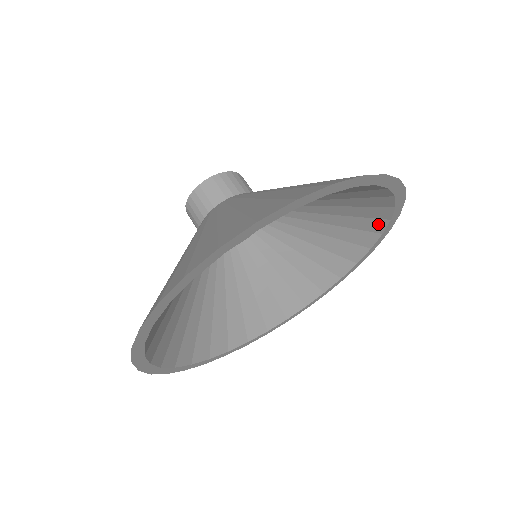
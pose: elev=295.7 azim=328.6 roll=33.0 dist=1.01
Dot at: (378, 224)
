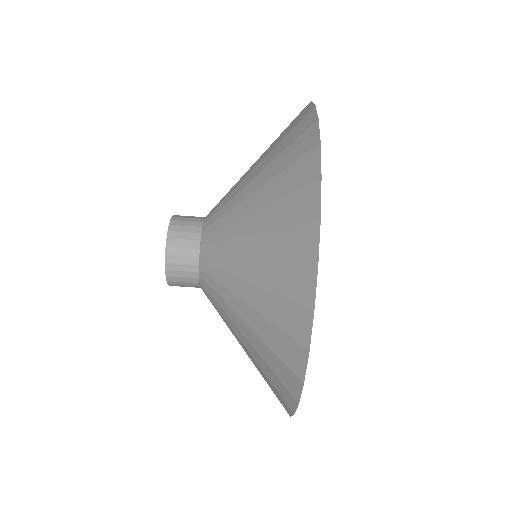
Dot at: occluded
